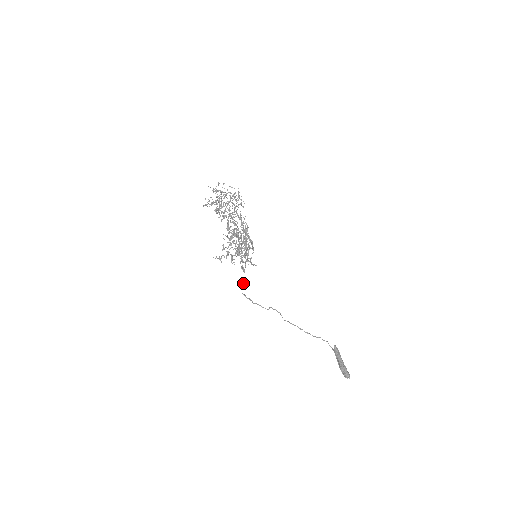
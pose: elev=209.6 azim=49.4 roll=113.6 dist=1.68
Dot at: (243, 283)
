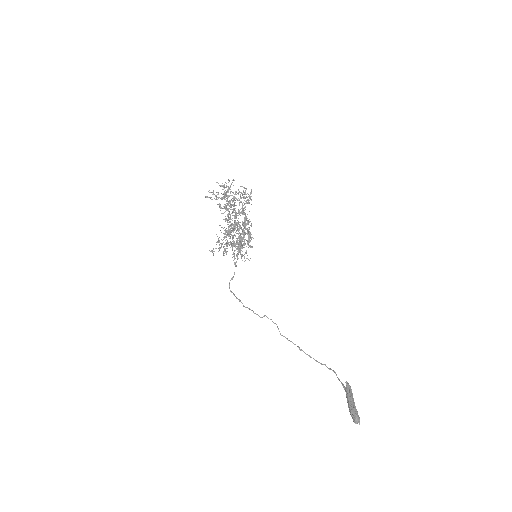
Dot at: (232, 278)
